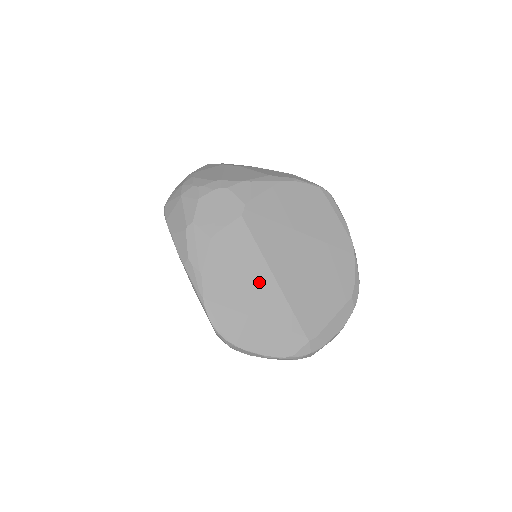
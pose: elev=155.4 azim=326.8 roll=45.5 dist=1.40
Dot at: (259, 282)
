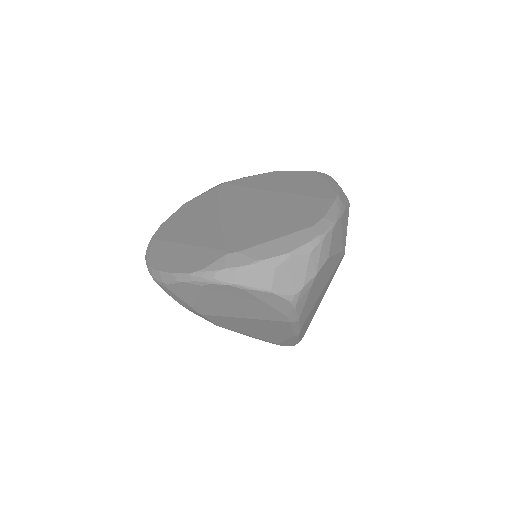
Dot at: (204, 220)
